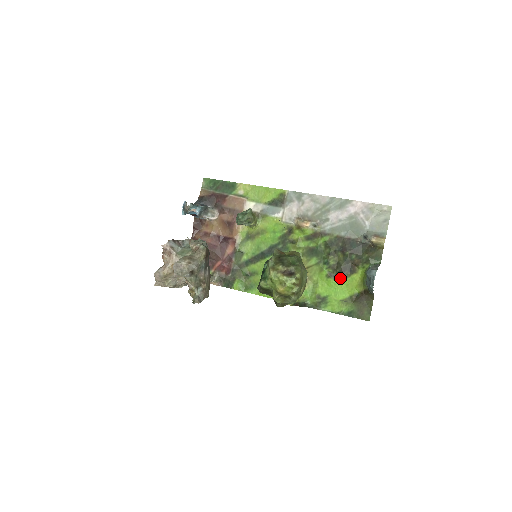
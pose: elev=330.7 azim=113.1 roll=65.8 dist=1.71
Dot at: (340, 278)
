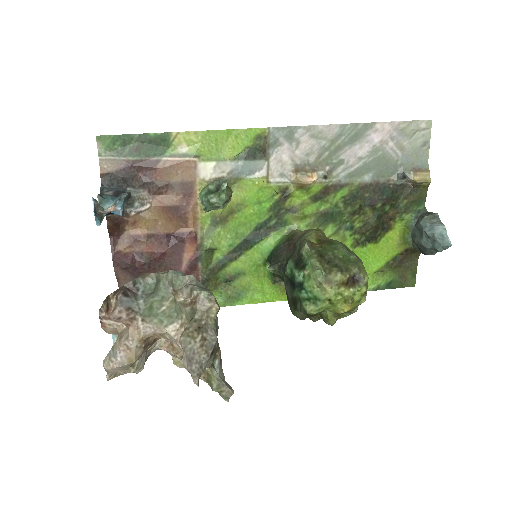
Dot at: (371, 243)
